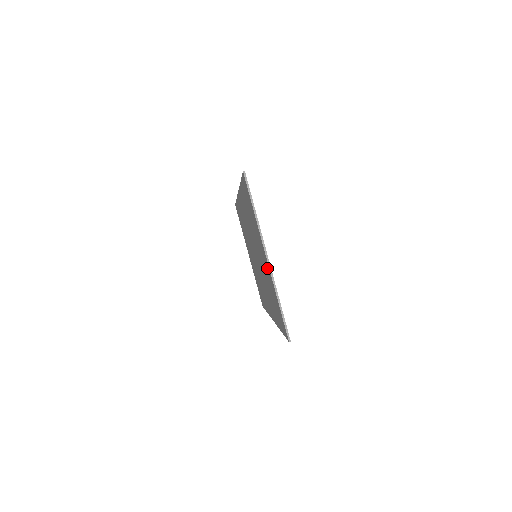
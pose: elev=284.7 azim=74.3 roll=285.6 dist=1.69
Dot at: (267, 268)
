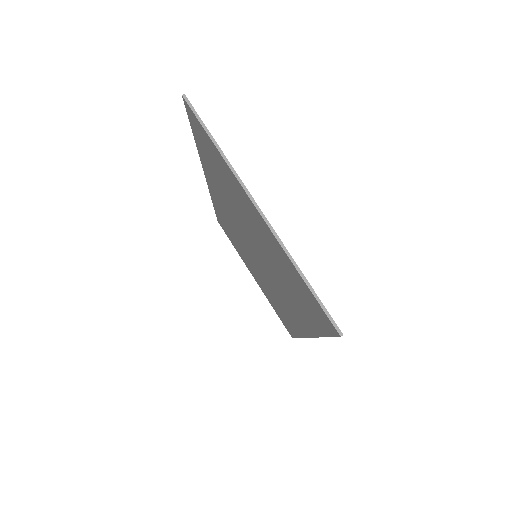
Dot at: (266, 234)
